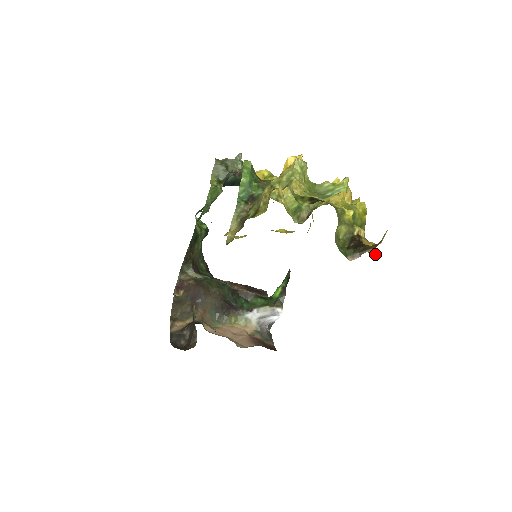
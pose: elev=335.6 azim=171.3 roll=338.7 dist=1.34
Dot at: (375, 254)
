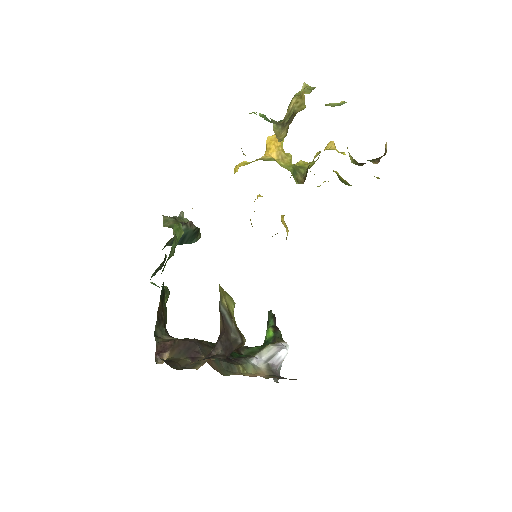
Dot at: occluded
